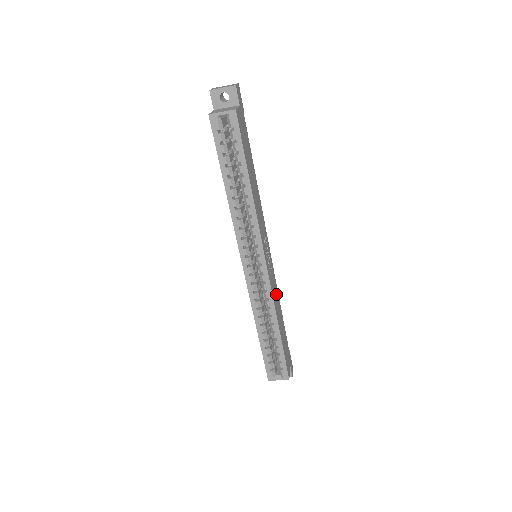
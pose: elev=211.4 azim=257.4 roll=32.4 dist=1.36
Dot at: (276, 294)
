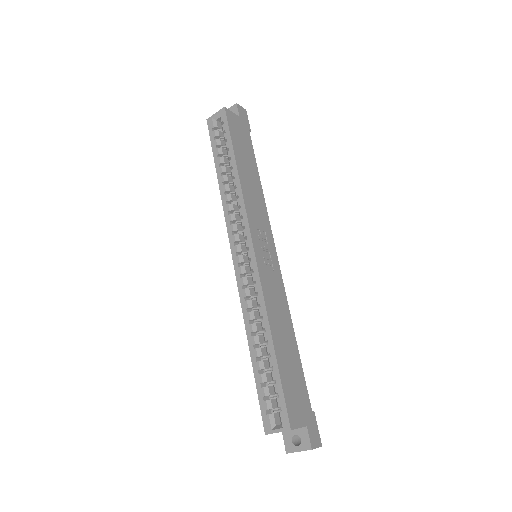
Dot at: (280, 304)
